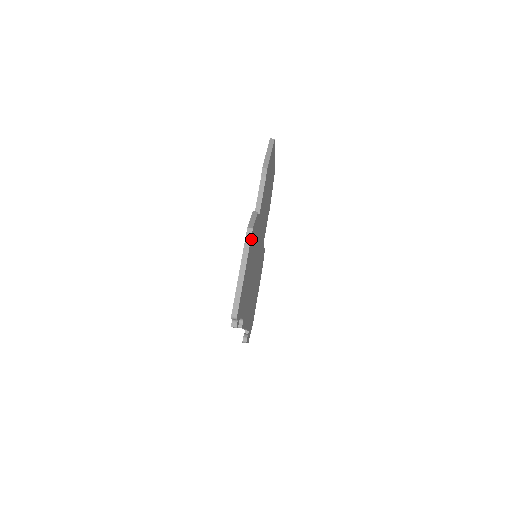
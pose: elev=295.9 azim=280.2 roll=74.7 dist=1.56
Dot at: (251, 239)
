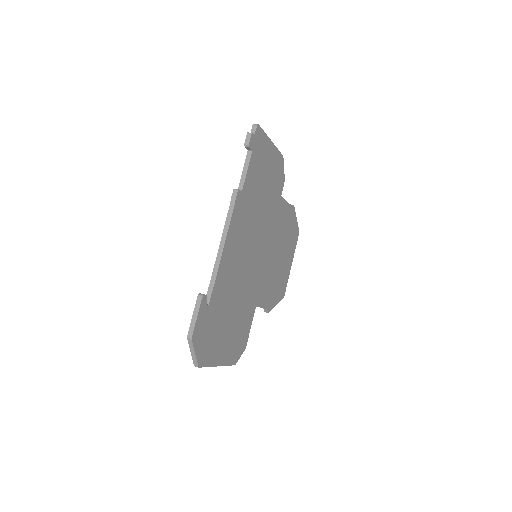
Dot at: (280, 157)
